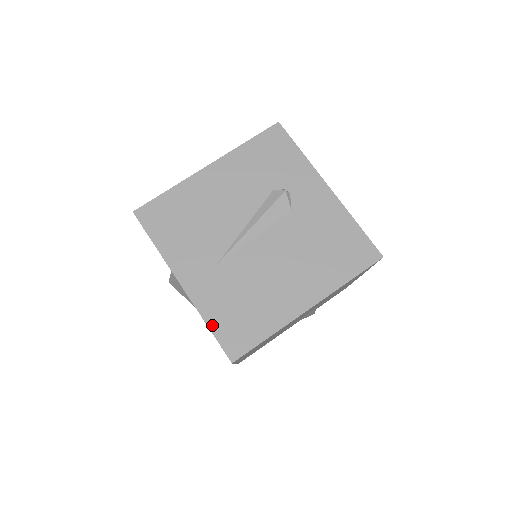
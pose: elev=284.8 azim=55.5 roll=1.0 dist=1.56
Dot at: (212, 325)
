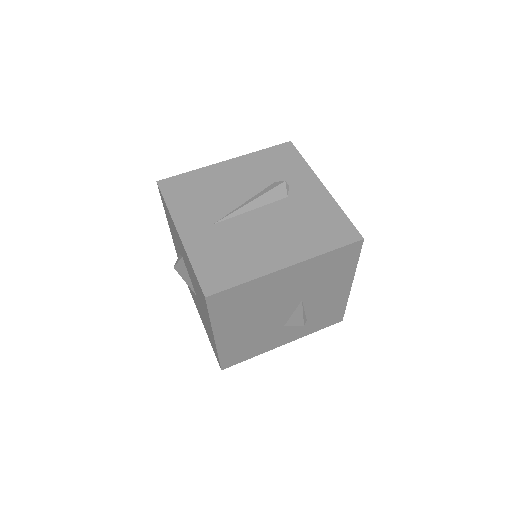
Dot at: (196, 266)
